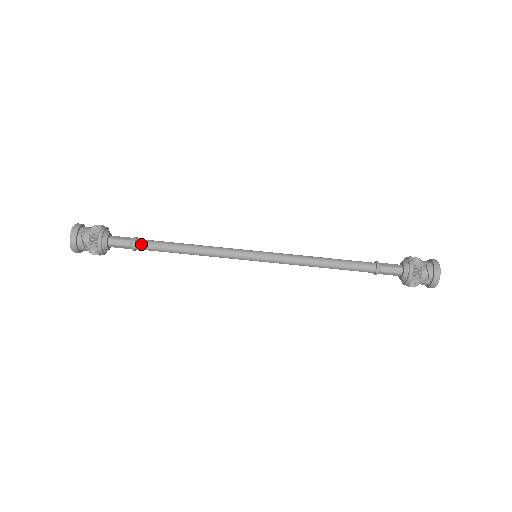
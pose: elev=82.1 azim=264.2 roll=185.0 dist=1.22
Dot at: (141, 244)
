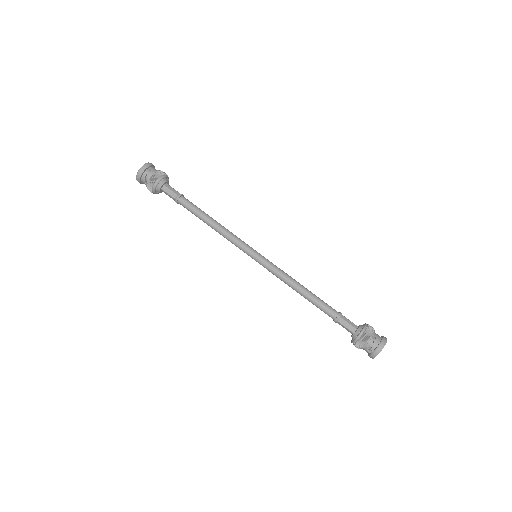
Dot at: (183, 201)
